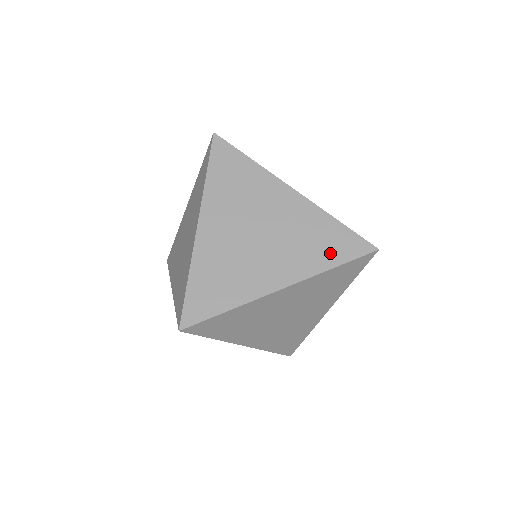
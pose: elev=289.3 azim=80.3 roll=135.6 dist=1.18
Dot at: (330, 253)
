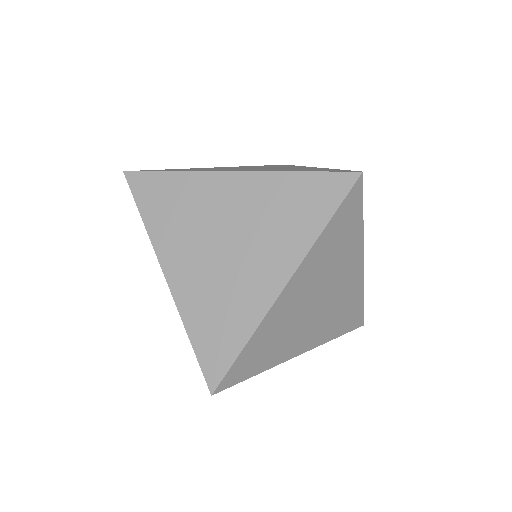
Dot at: (306, 170)
